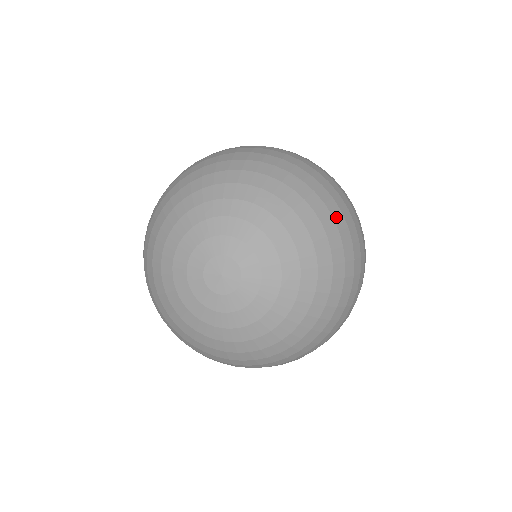
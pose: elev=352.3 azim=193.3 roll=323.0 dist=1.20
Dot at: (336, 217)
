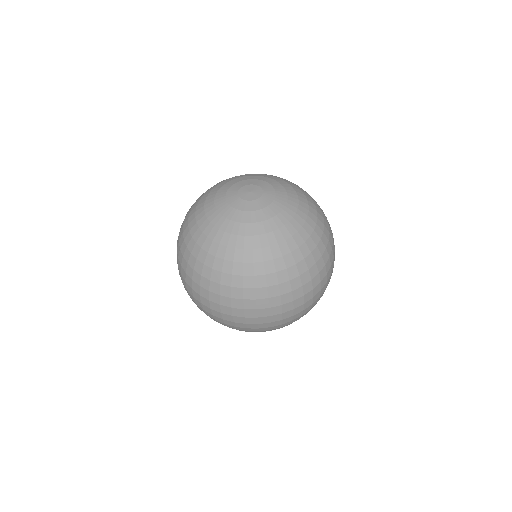
Dot at: occluded
